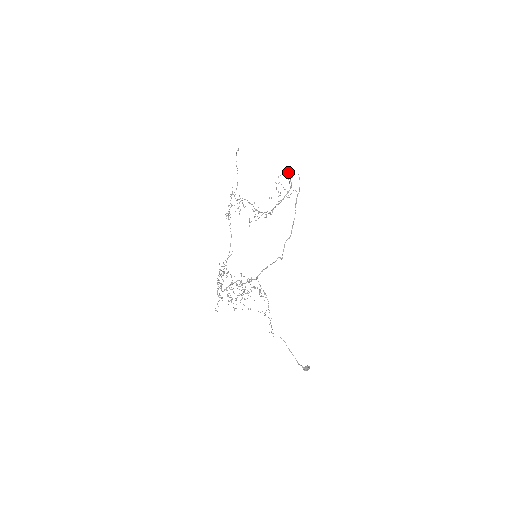
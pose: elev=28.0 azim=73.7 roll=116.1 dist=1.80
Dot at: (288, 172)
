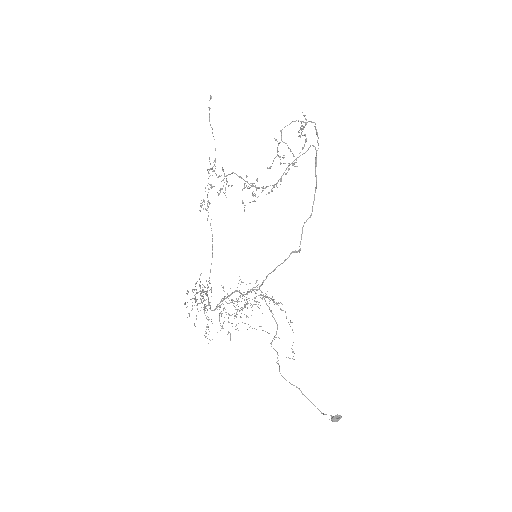
Dot at: (296, 120)
